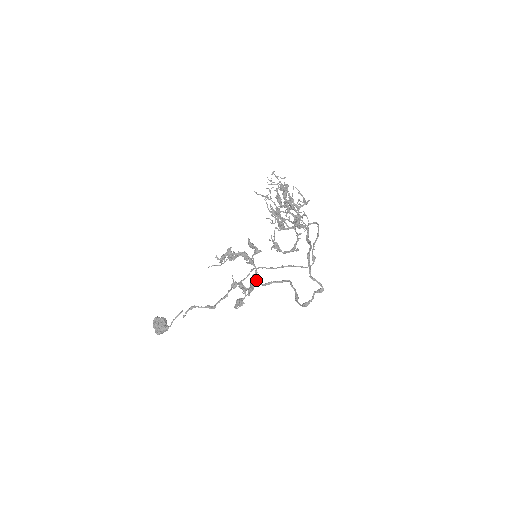
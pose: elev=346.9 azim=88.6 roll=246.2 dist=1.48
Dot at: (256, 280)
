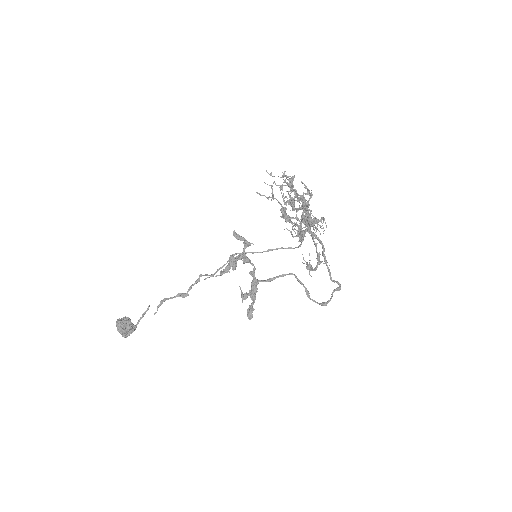
Dot at: occluded
